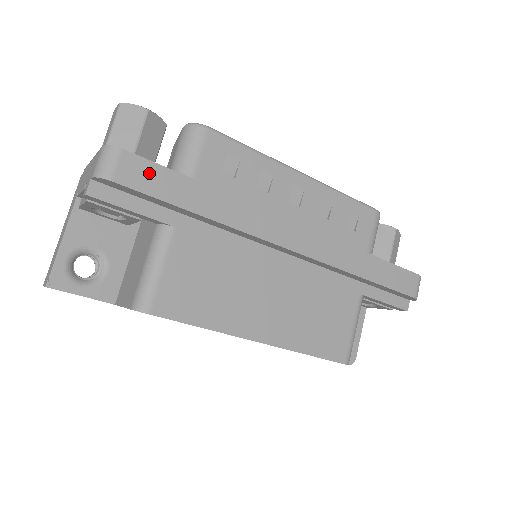
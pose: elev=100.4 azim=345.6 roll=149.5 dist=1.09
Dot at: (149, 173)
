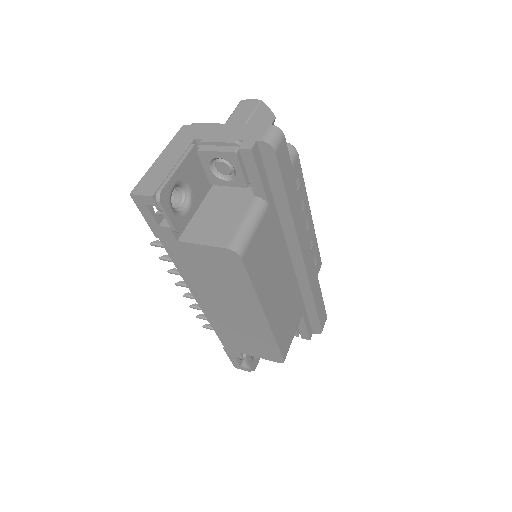
Dot at: (286, 161)
